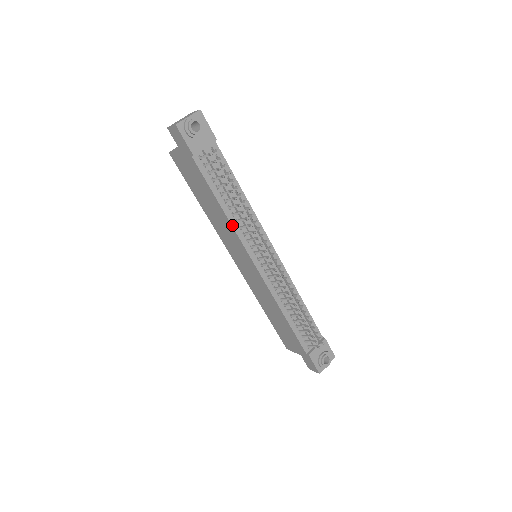
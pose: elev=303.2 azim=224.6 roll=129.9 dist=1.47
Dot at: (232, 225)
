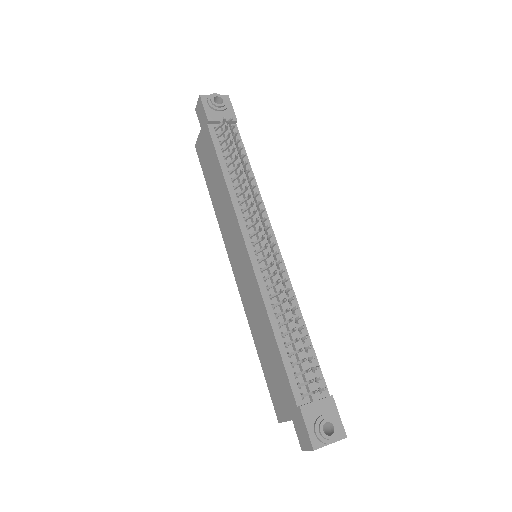
Dot at: (231, 197)
